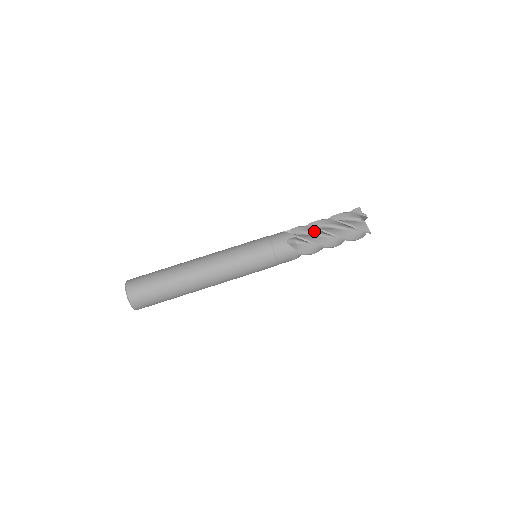
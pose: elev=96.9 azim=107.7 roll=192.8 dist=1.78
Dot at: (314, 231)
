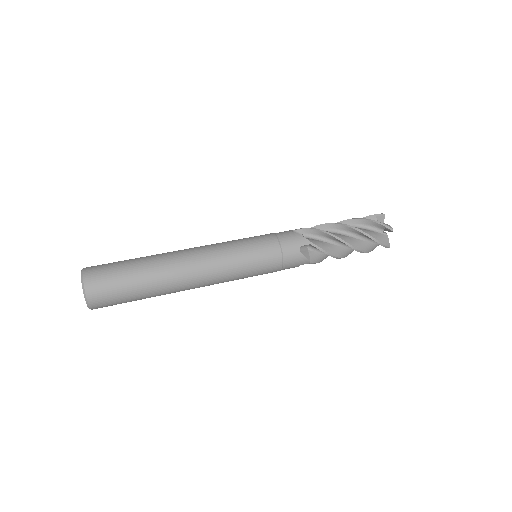
Dot at: (325, 229)
